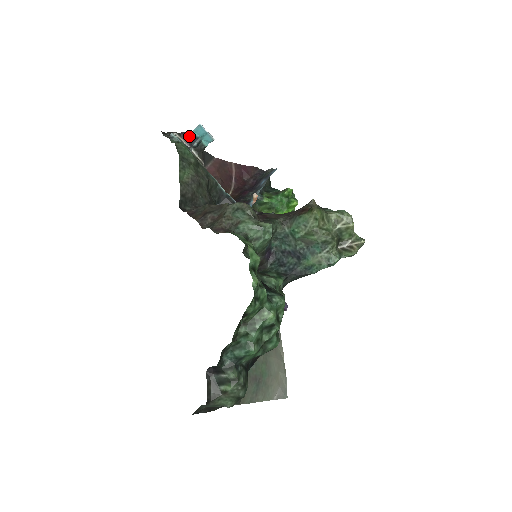
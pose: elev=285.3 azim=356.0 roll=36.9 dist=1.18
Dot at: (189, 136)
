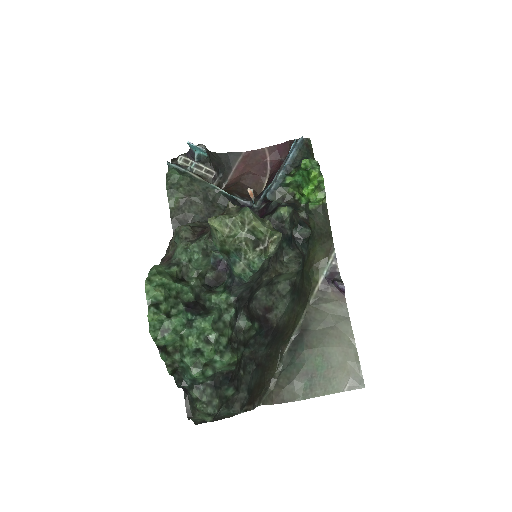
Dot at: (191, 153)
